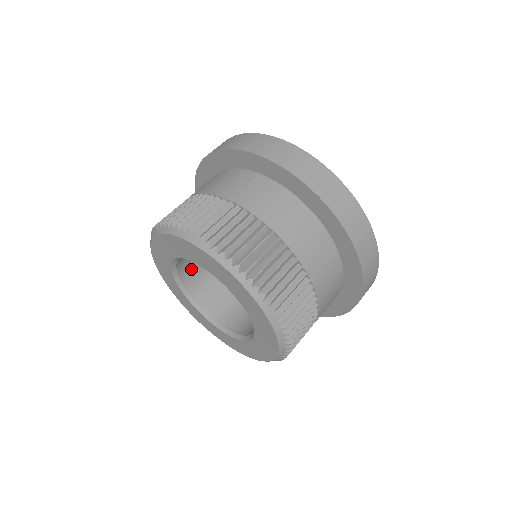
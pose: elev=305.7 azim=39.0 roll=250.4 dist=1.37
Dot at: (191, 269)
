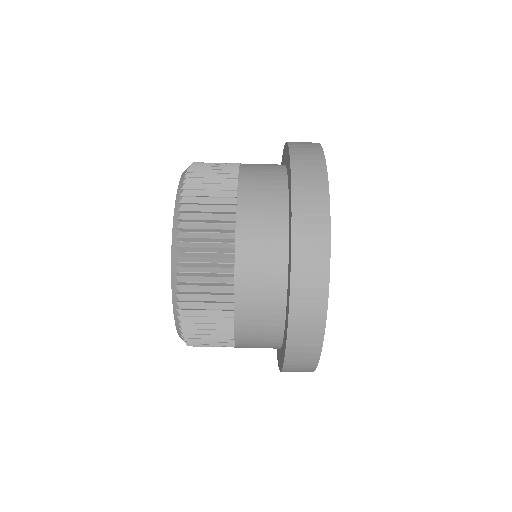
Dot at: occluded
